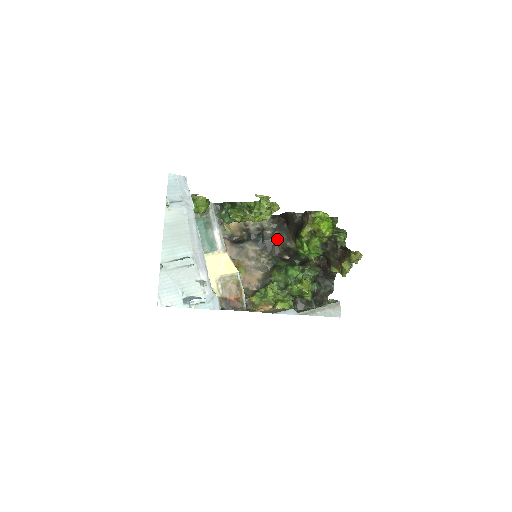
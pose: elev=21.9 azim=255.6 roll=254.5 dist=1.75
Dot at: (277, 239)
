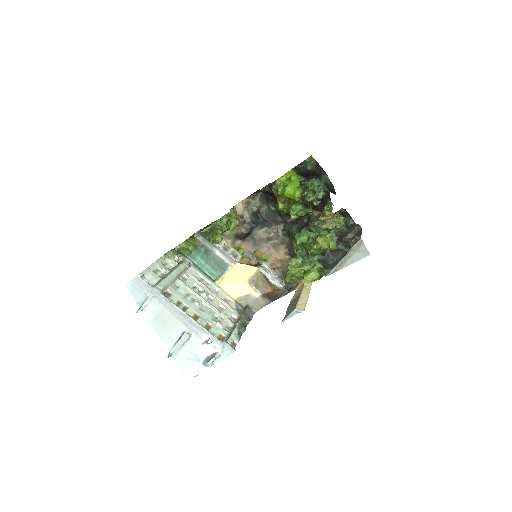
Dot at: (275, 210)
